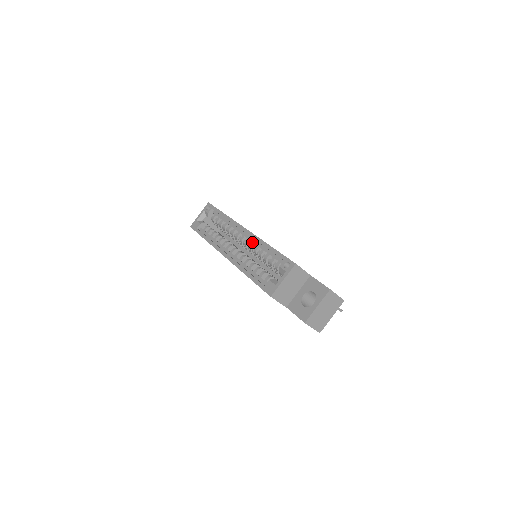
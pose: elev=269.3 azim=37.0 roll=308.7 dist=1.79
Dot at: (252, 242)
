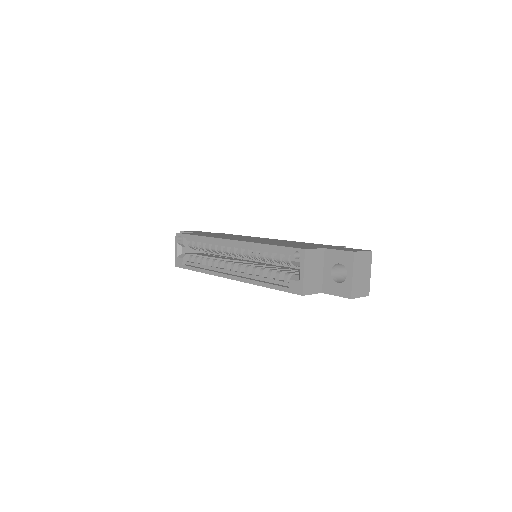
Dot at: (246, 249)
